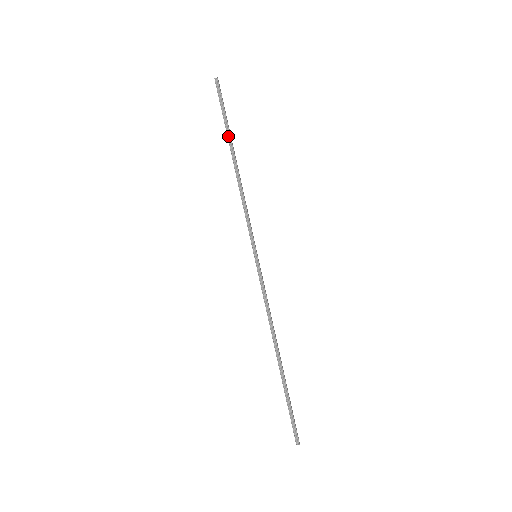
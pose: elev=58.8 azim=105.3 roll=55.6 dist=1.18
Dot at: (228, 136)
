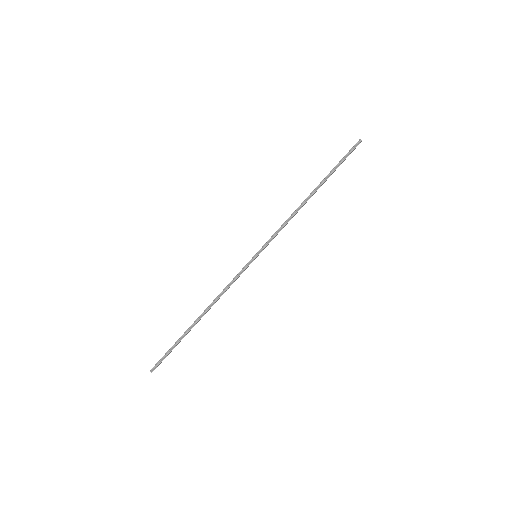
Dot at: (326, 178)
